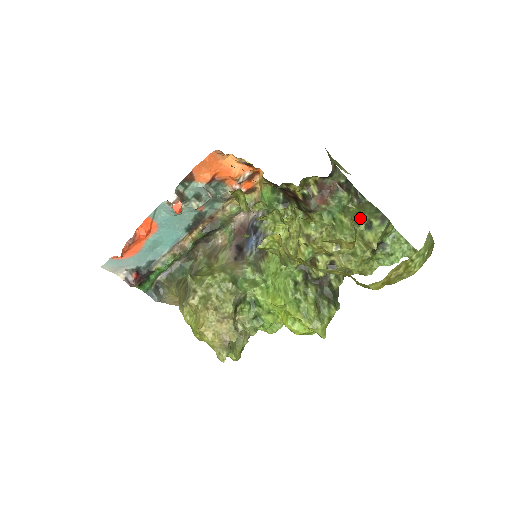
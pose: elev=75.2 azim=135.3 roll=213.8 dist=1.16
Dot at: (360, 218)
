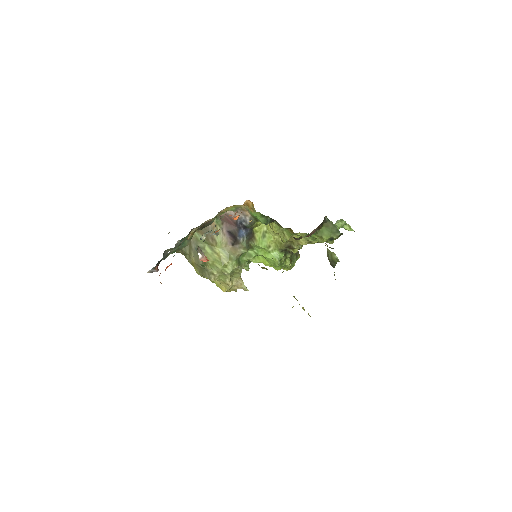
Dot at: occluded
